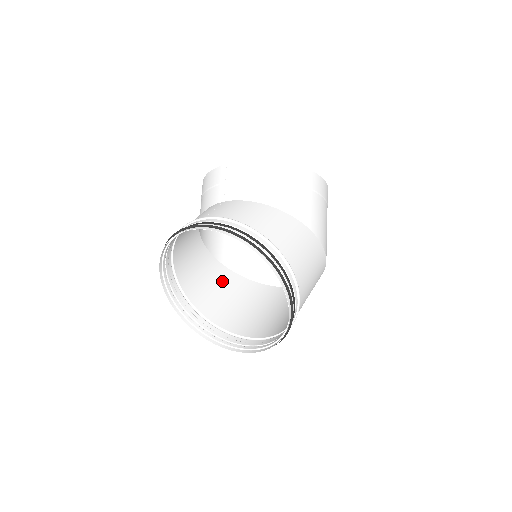
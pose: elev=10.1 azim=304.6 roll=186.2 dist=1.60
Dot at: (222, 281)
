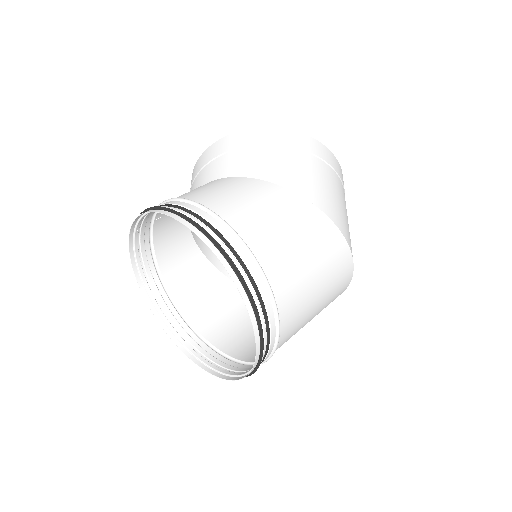
Dot at: occluded
